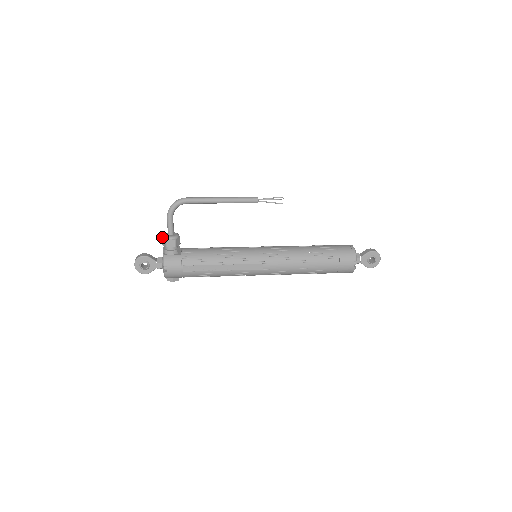
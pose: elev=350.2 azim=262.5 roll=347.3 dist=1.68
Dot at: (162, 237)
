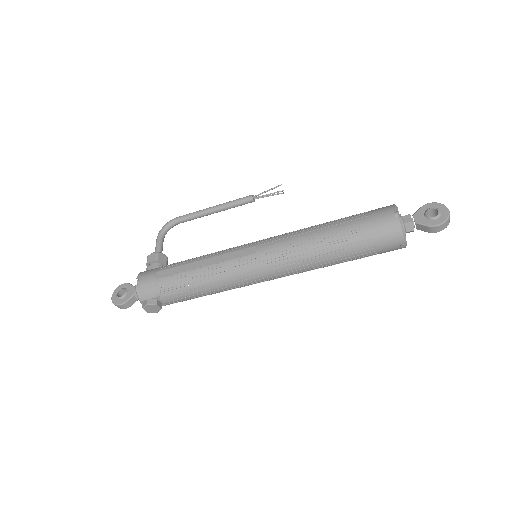
Dot at: occluded
